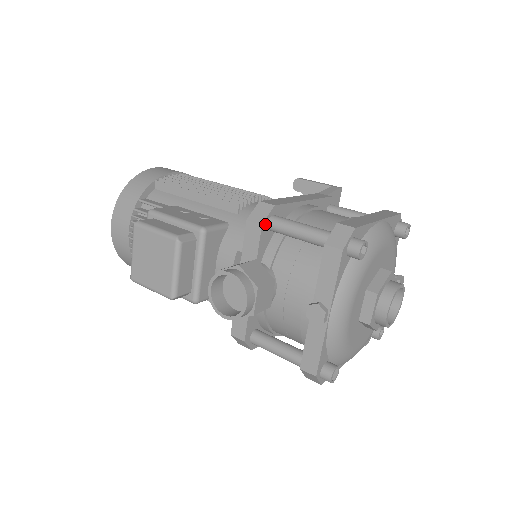
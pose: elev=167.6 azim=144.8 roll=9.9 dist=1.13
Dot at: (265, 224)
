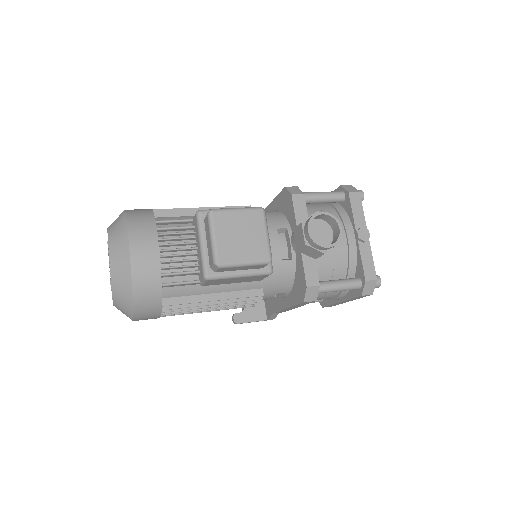
Dot at: (302, 195)
